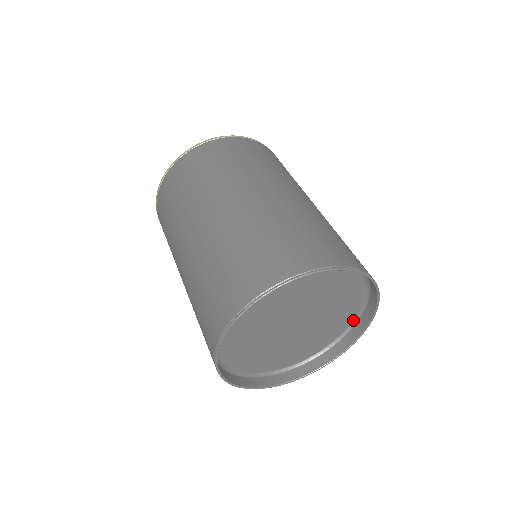
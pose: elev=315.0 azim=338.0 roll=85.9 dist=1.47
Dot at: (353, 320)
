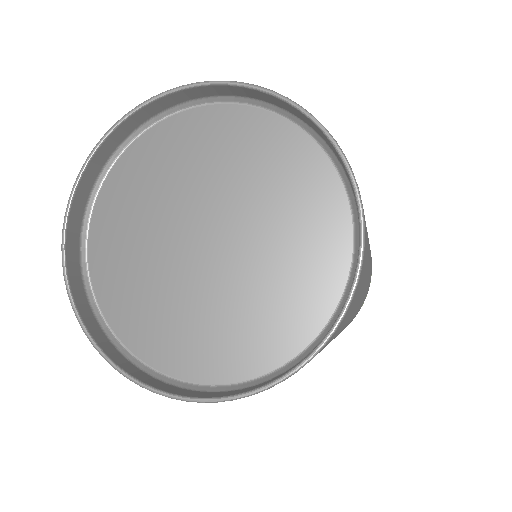
Dot at: (244, 381)
